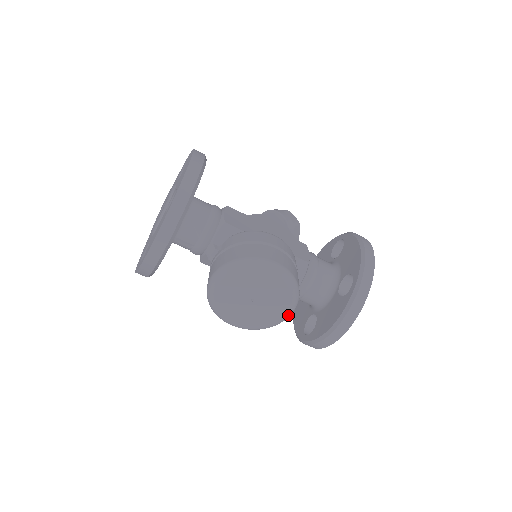
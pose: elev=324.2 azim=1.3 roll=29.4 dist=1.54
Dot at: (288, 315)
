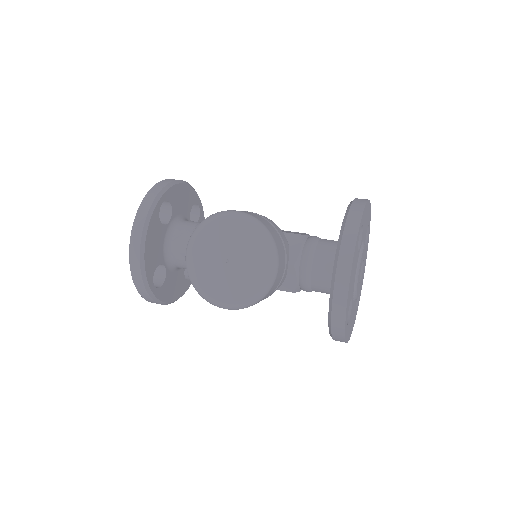
Dot at: (271, 269)
